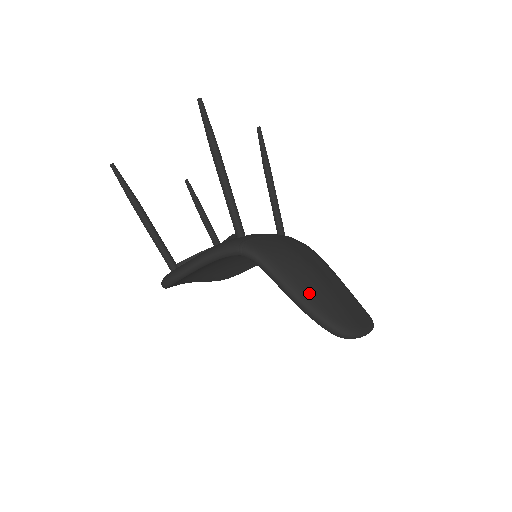
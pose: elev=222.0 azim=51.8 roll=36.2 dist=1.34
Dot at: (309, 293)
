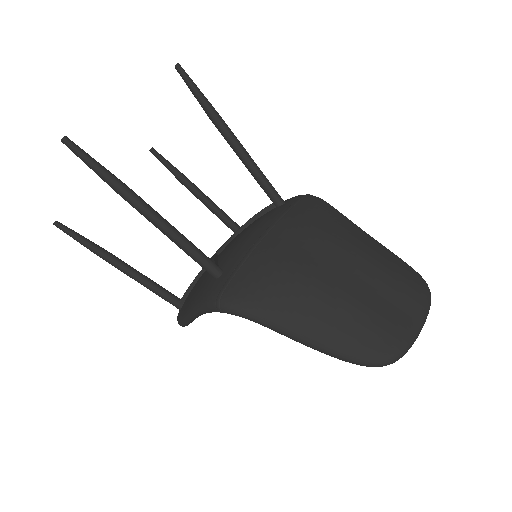
Dot at: (321, 333)
